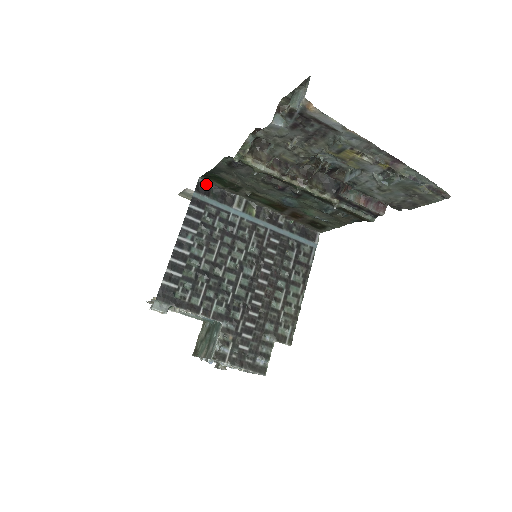
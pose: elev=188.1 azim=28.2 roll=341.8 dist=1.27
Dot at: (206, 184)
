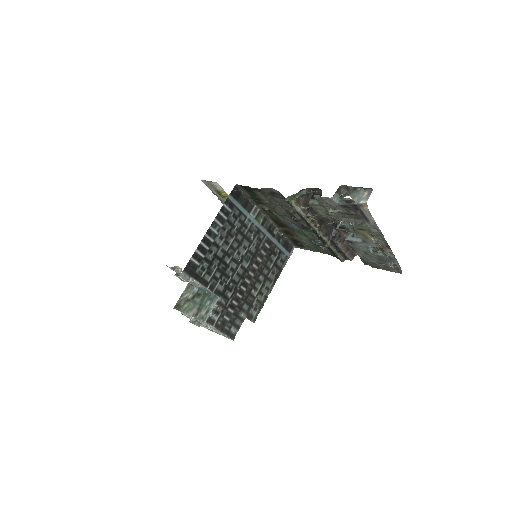
Dot at: (239, 190)
